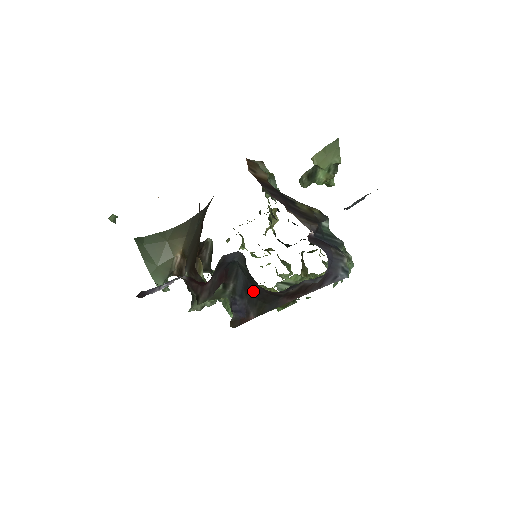
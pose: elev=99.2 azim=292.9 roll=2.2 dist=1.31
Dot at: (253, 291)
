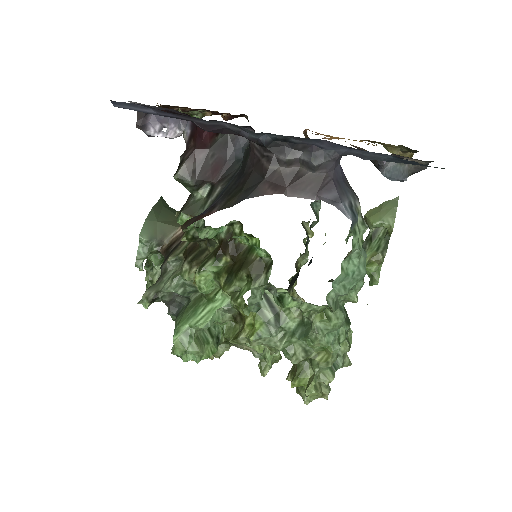
Dot at: (238, 177)
